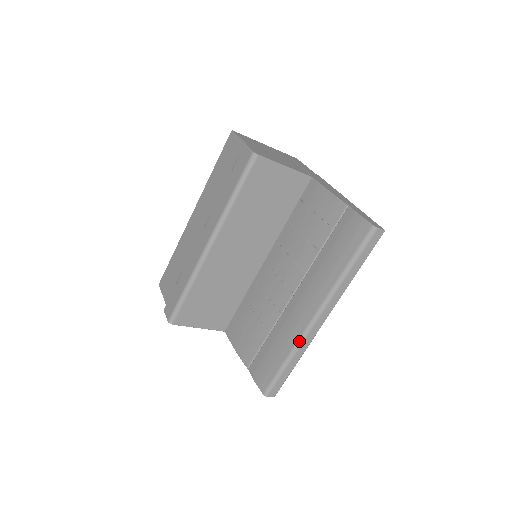
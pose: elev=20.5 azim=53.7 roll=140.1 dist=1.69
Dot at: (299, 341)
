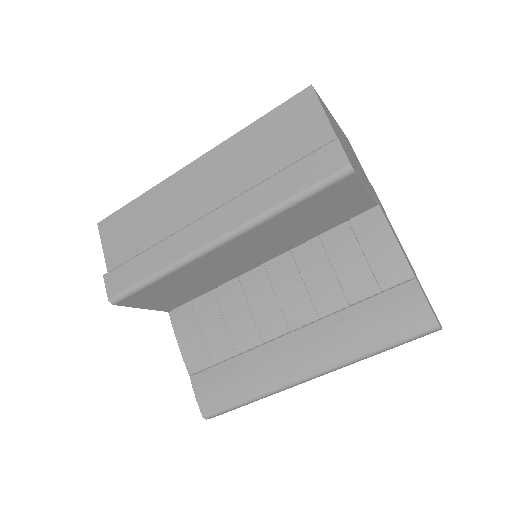
Dot at: (277, 389)
